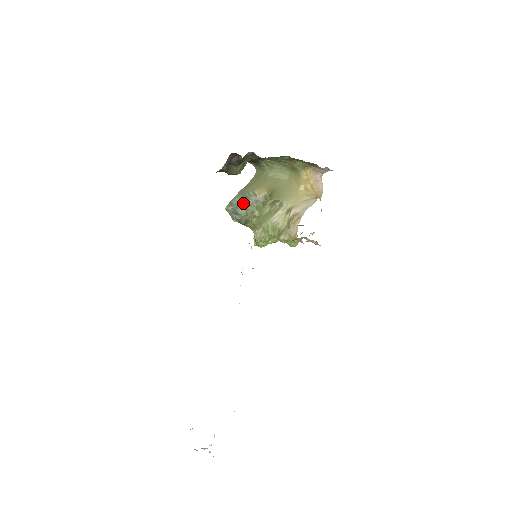
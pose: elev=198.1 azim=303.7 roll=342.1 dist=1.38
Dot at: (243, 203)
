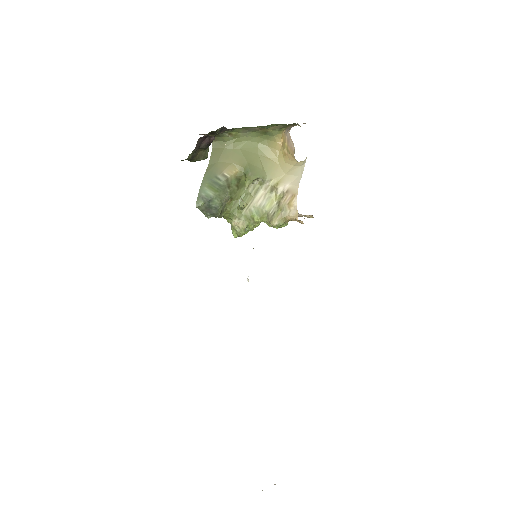
Dot at: (215, 192)
